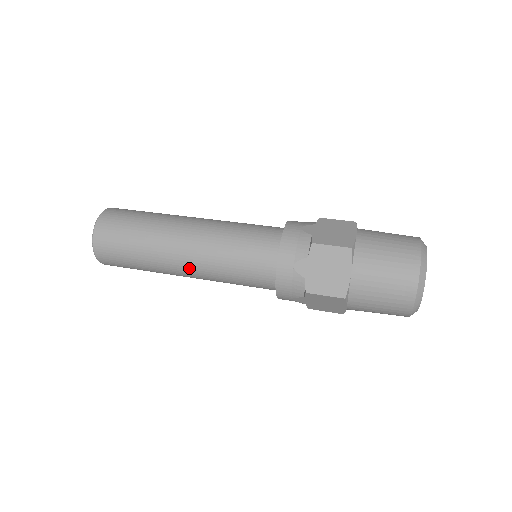
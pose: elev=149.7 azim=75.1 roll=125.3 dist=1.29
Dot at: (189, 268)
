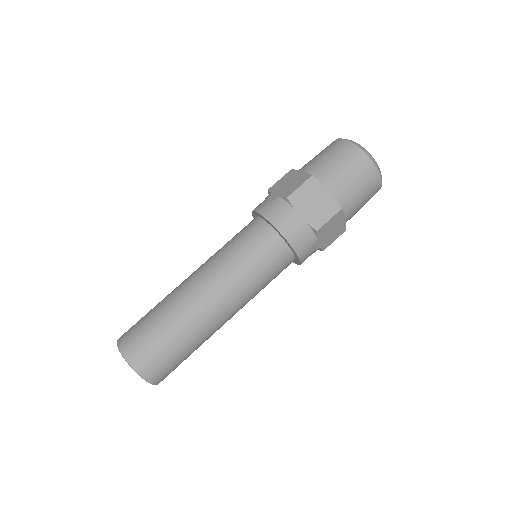
Dot at: (226, 307)
